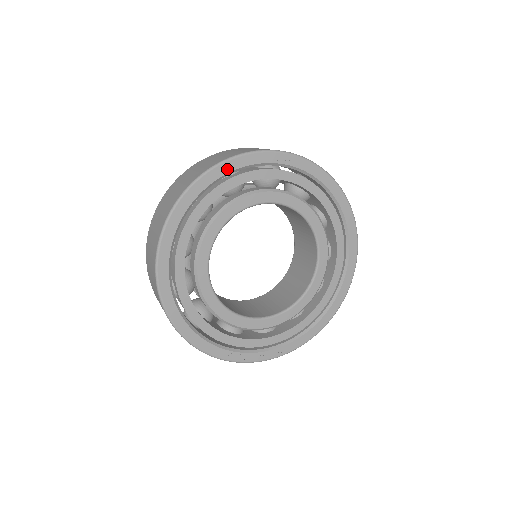
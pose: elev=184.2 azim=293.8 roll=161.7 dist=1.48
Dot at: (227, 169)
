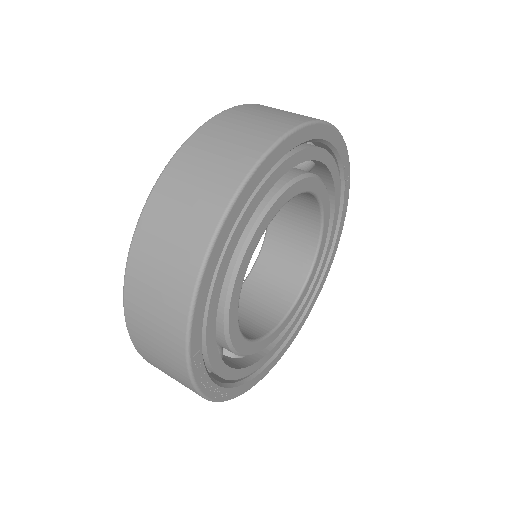
Dot at: (336, 141)
